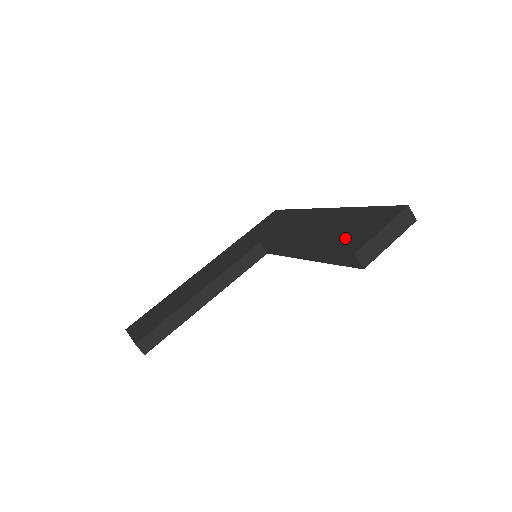
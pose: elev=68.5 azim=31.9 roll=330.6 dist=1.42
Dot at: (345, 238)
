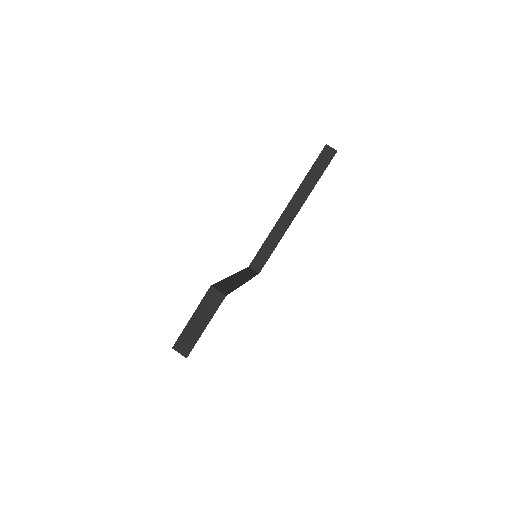
Dot at: occluded
